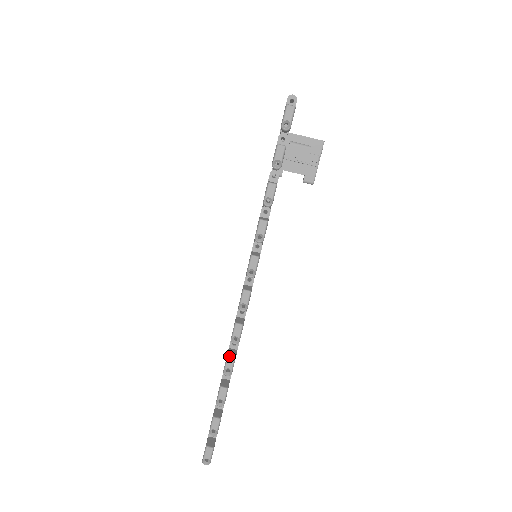
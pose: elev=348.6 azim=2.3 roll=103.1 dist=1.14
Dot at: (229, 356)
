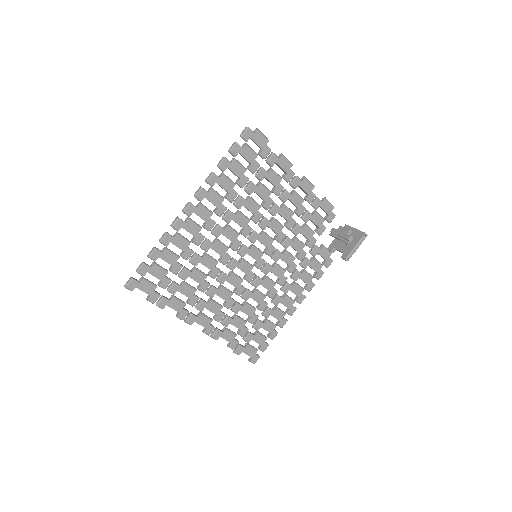
Dot at: (166, 232)
